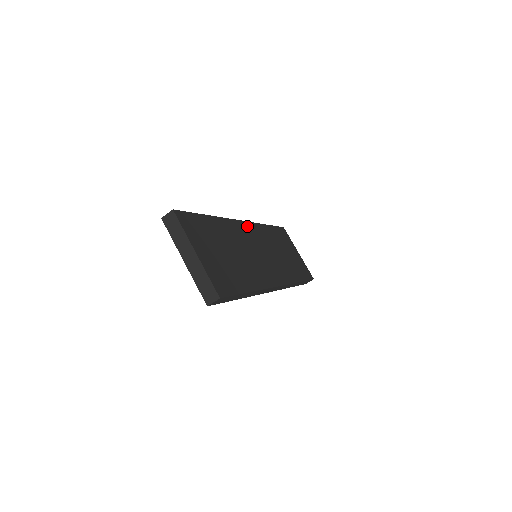
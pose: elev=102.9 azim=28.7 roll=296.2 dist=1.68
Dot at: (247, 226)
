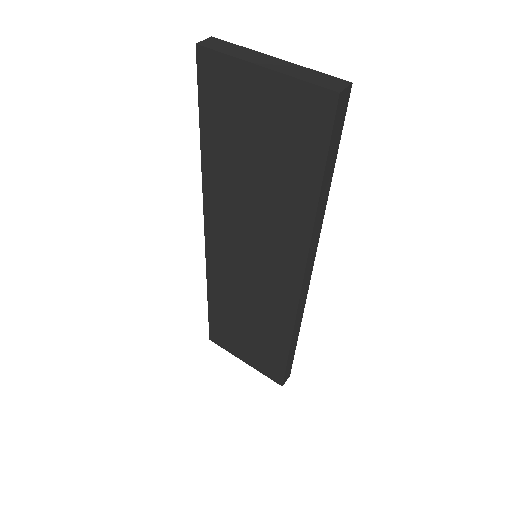
Dot at: occluded
